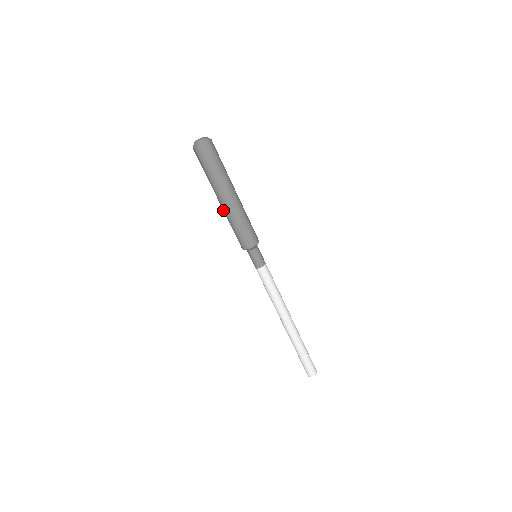
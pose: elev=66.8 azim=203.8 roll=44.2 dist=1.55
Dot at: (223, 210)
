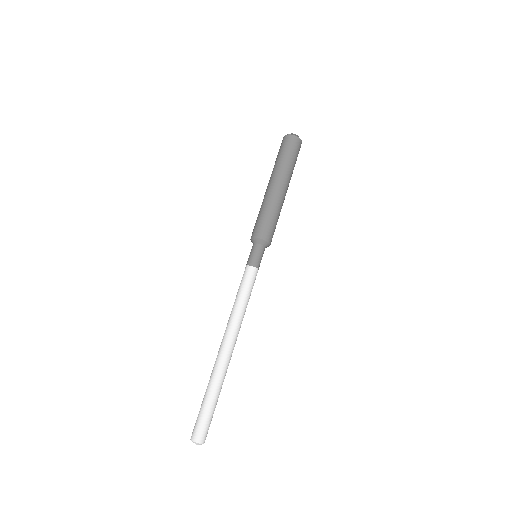
Dot at: (265, 194)
